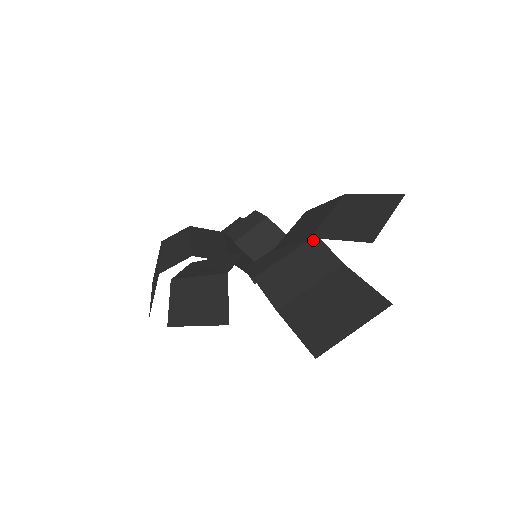
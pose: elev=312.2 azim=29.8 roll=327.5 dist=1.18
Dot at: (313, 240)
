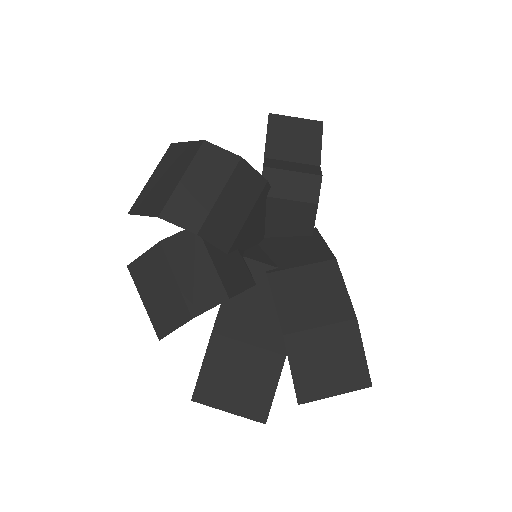
Dot at: occluded
